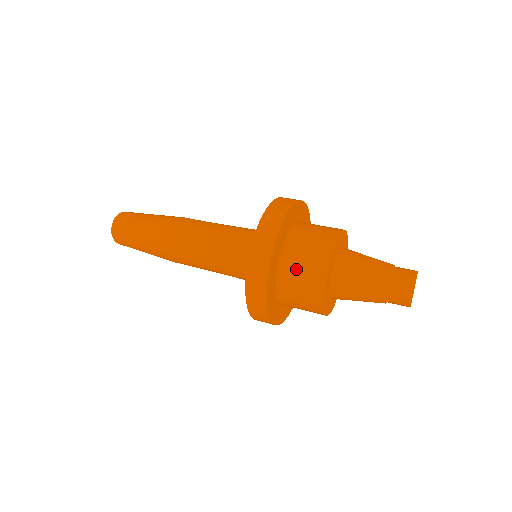
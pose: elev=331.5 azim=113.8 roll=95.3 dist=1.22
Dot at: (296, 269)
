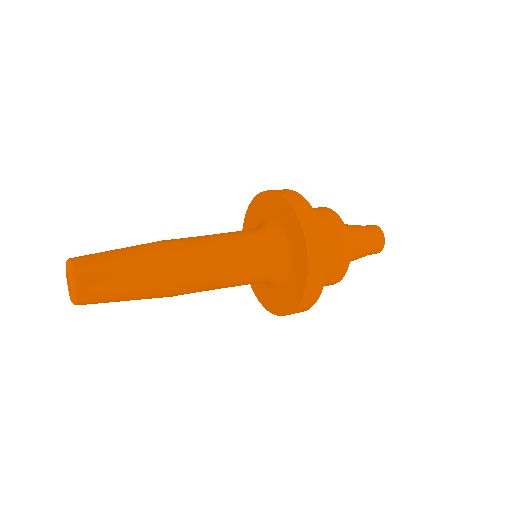
Dot at: (327, 266)
